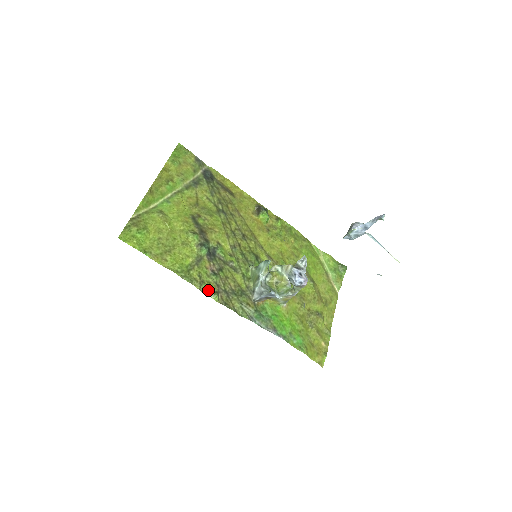
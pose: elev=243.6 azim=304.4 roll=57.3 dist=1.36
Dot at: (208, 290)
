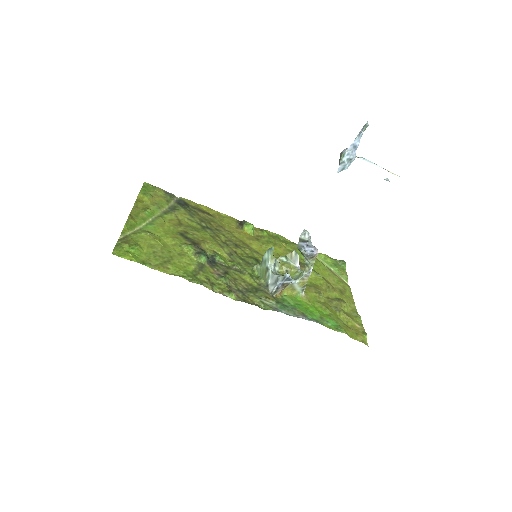
Dot at: (221, 291)
